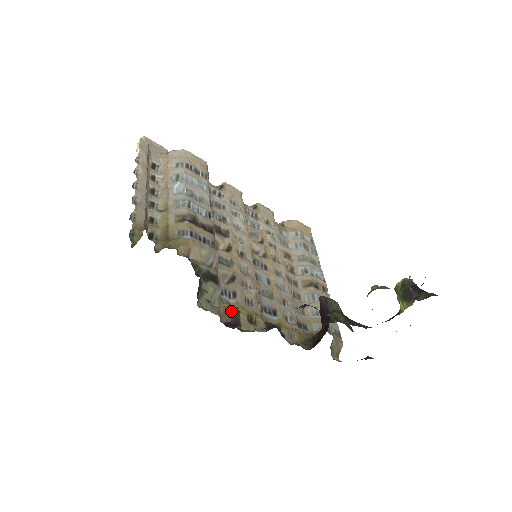
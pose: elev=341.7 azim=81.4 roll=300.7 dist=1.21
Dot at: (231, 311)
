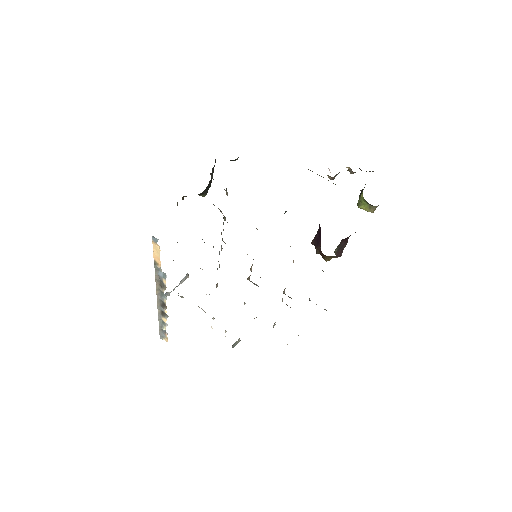
Dot at: occluded
